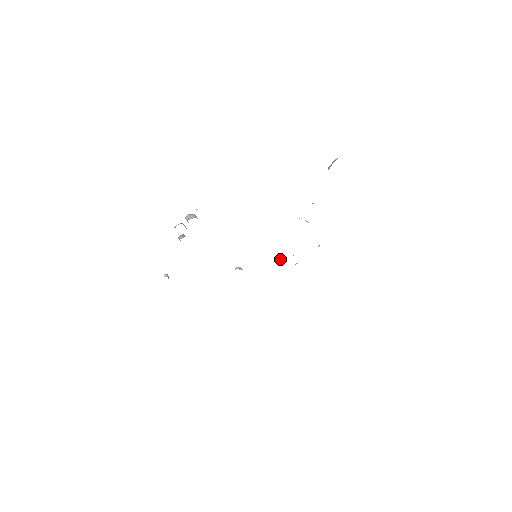
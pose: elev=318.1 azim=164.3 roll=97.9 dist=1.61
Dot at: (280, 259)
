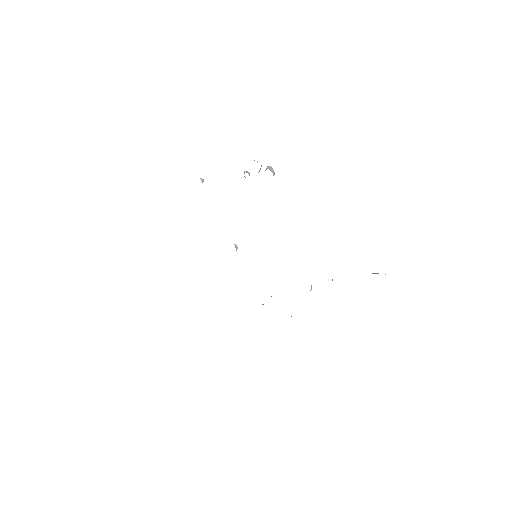
Dot at: occluded
